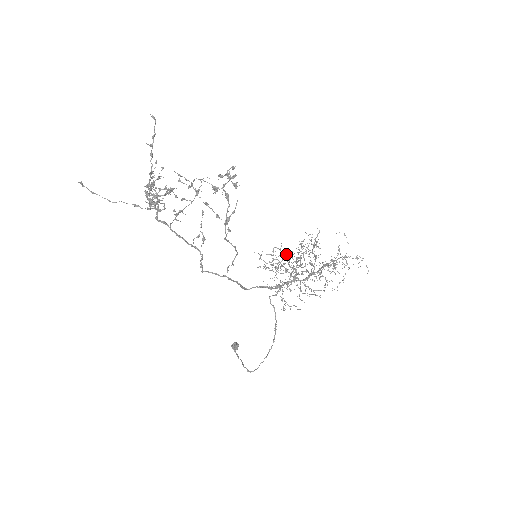
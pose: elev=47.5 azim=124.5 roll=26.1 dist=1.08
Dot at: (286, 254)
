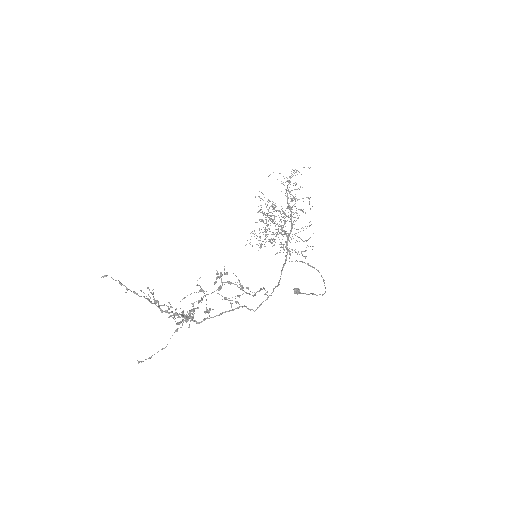
Dot at: occluded
